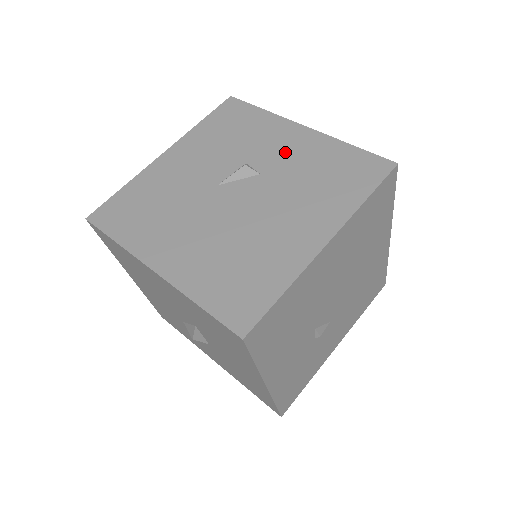
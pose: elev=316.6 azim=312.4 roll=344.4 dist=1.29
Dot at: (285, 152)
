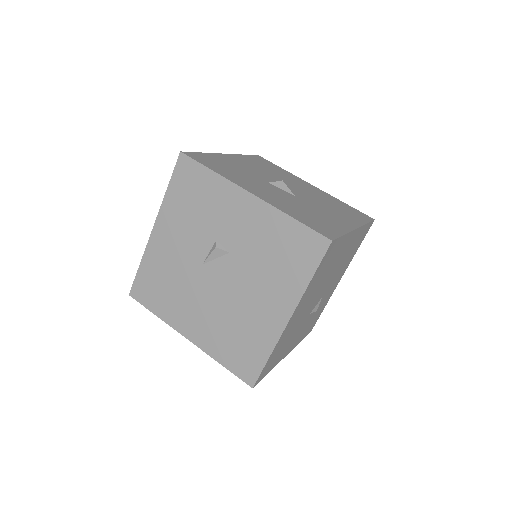
Dot at: (242, 228)
